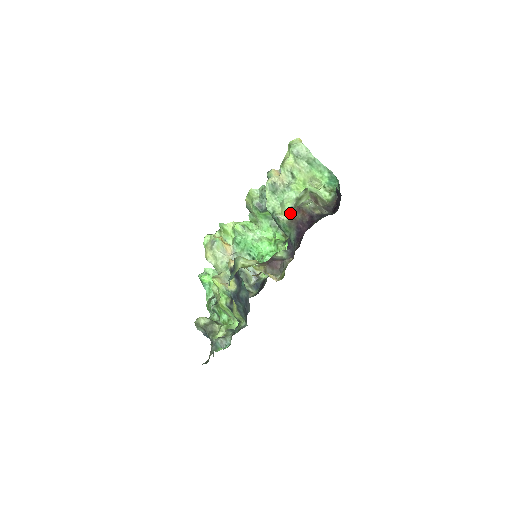
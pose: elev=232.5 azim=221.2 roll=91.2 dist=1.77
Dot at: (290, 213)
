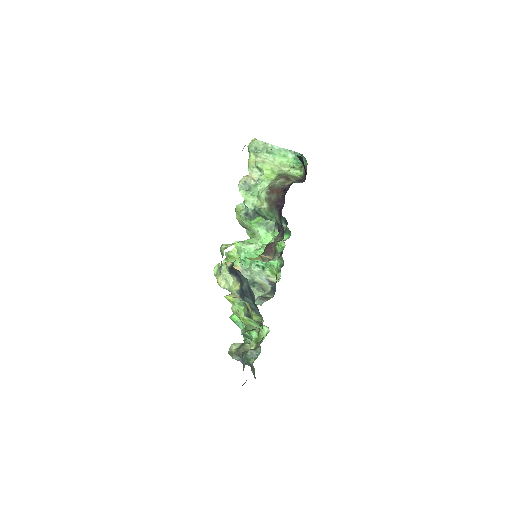
Dot at: occluded
